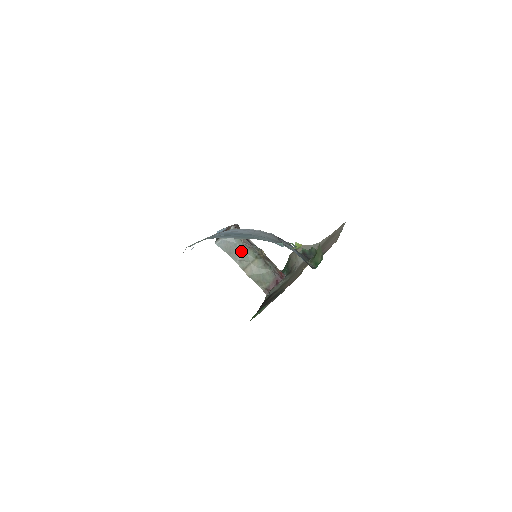
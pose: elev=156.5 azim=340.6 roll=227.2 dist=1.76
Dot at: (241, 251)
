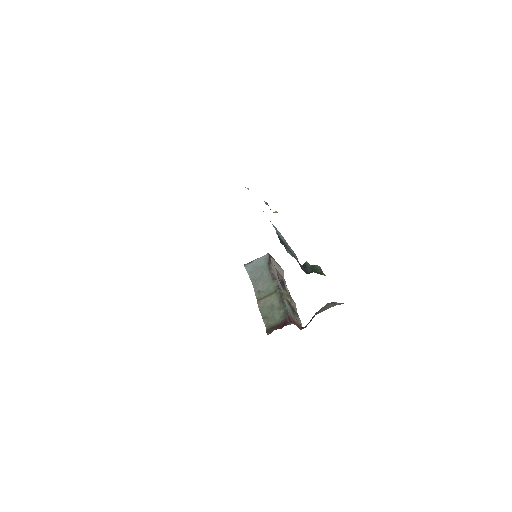
Dot at: (264, 281)
